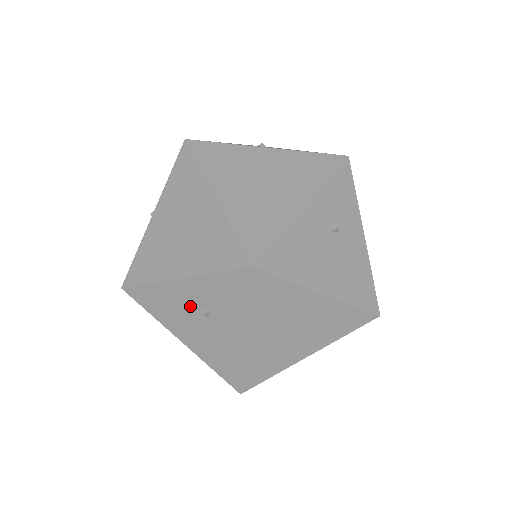
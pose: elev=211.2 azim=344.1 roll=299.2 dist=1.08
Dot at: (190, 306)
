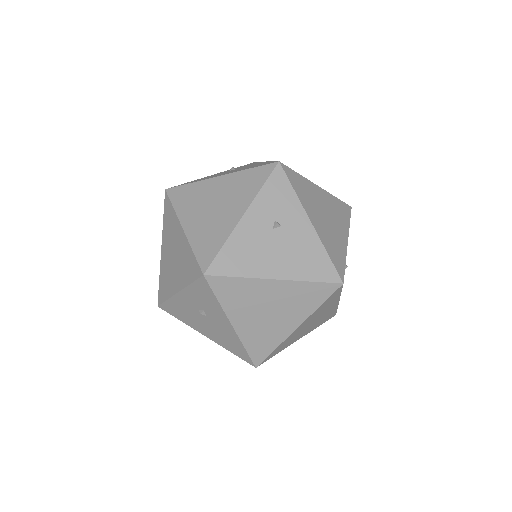
Dot at: (193, 310)
